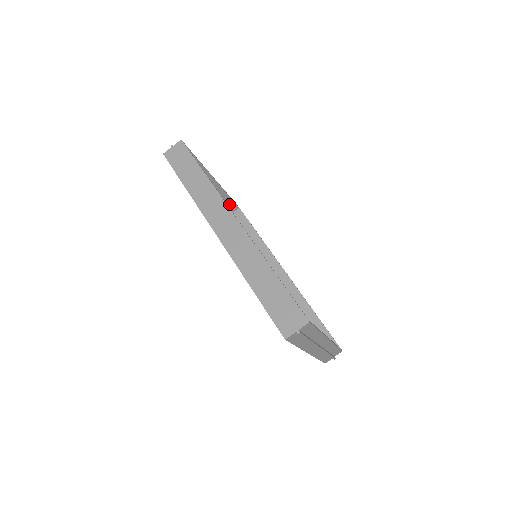
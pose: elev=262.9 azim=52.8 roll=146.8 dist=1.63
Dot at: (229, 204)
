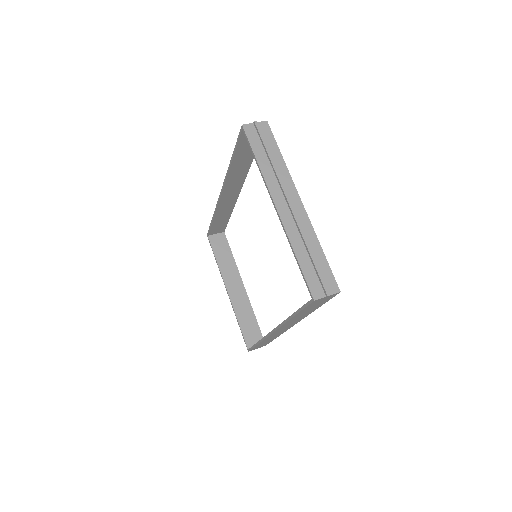
Dot at: (255, 330)
